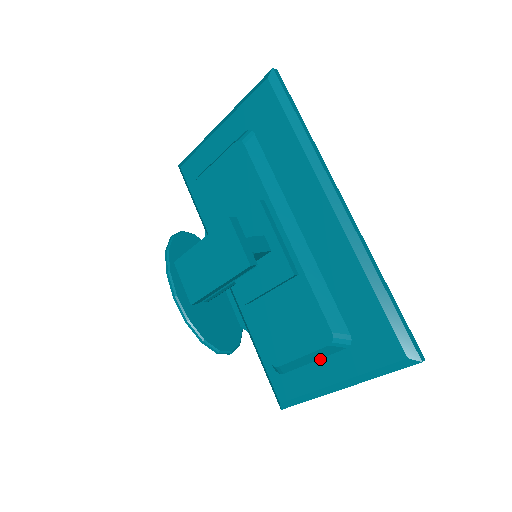
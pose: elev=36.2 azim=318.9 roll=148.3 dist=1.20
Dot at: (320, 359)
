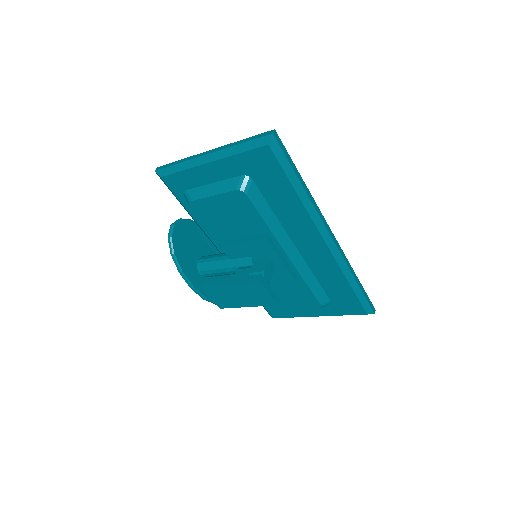
Dot at: occluded
